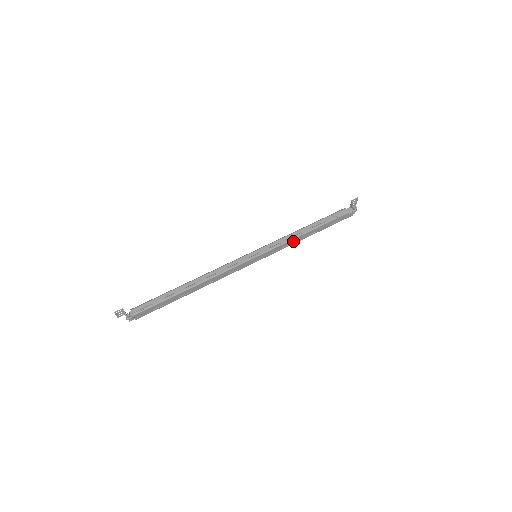
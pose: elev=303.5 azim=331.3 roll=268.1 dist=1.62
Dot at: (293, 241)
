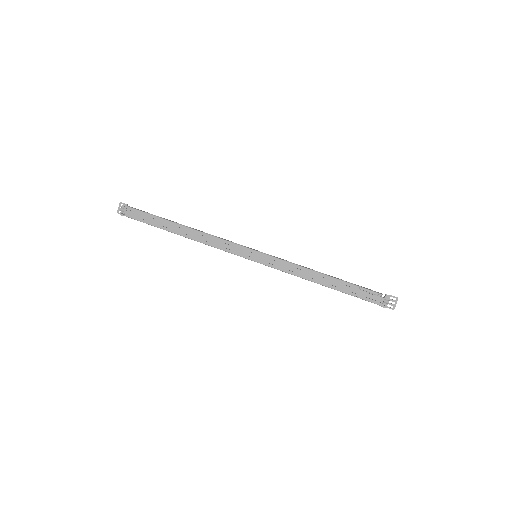
Dot at: (300, 271)
